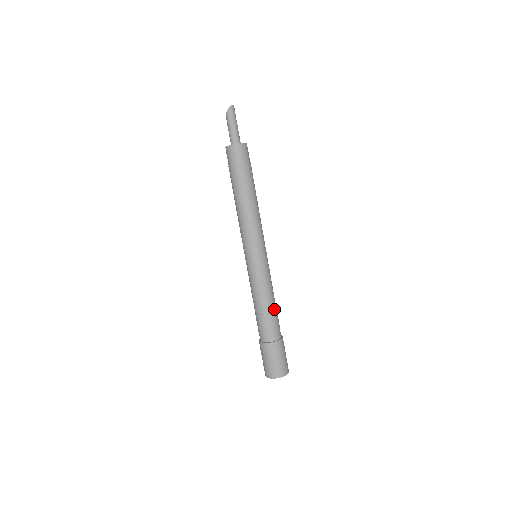
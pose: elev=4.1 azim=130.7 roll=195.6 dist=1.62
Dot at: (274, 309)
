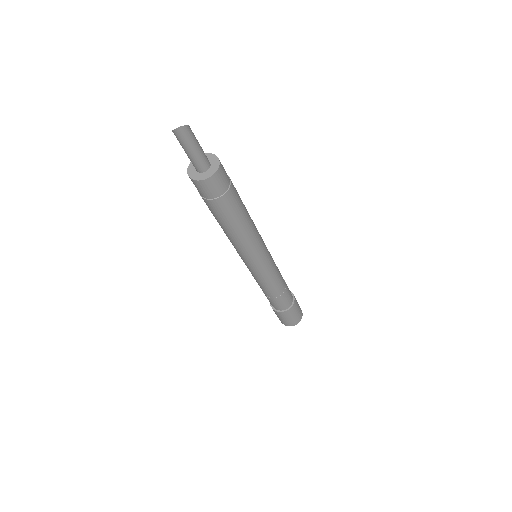
Dot at: (277, 295)
